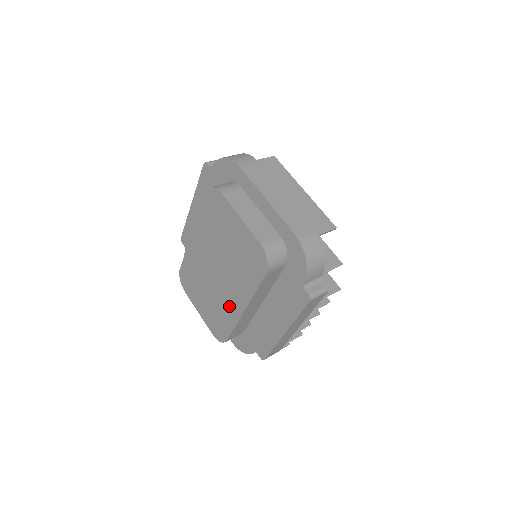
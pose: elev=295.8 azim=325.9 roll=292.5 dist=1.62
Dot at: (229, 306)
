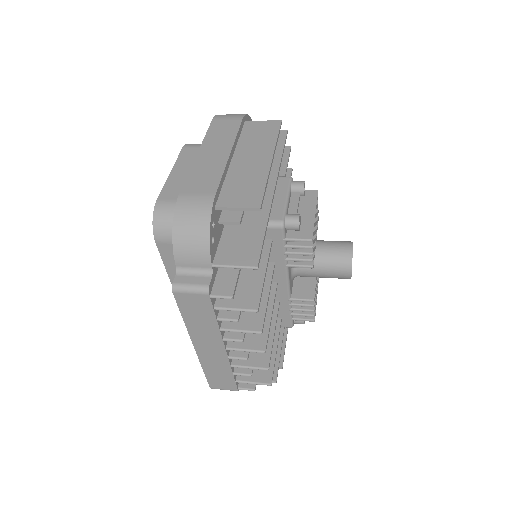
Dot at: occluded
